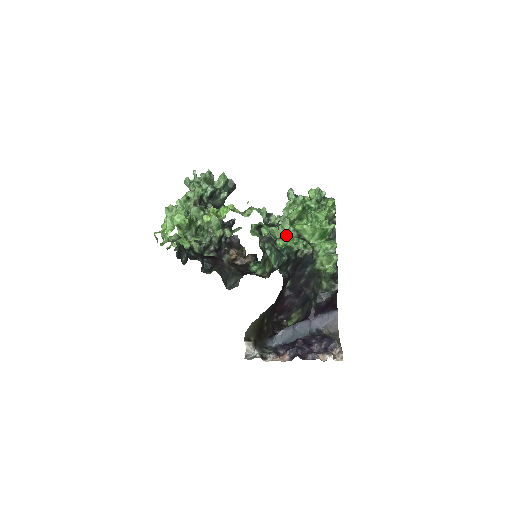
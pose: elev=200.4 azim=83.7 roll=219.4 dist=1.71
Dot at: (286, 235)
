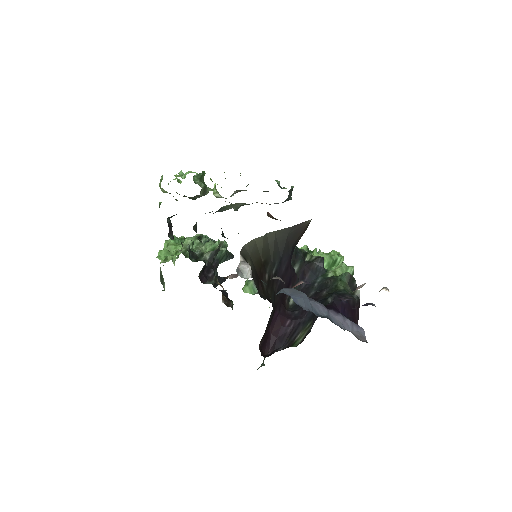
Dot at: occluded
